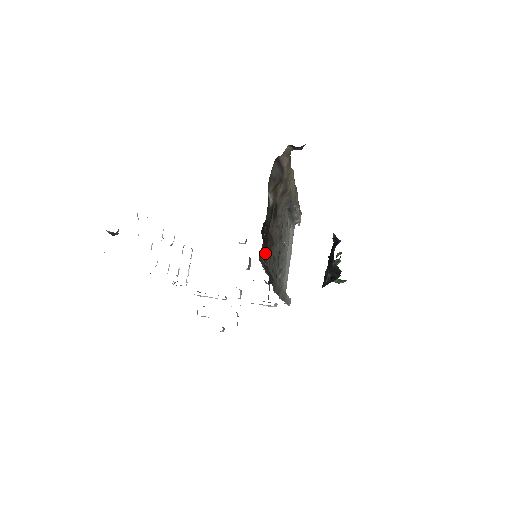
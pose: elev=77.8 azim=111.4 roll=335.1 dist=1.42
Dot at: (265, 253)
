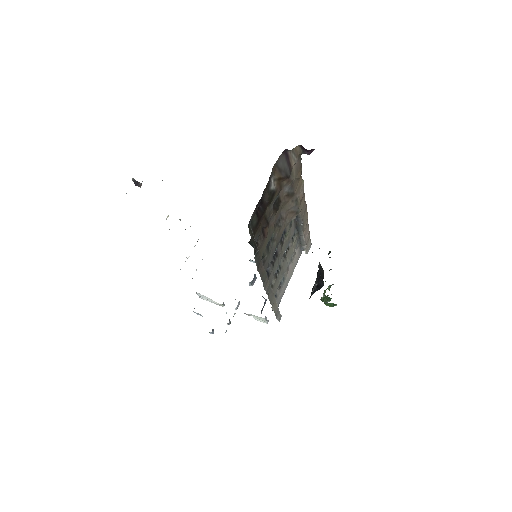
Dot at: (256, 227)
